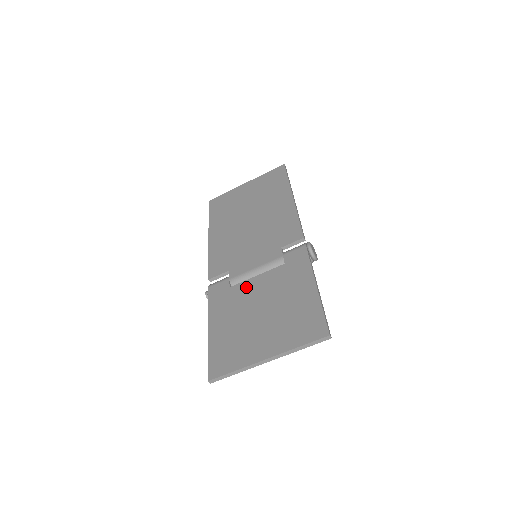
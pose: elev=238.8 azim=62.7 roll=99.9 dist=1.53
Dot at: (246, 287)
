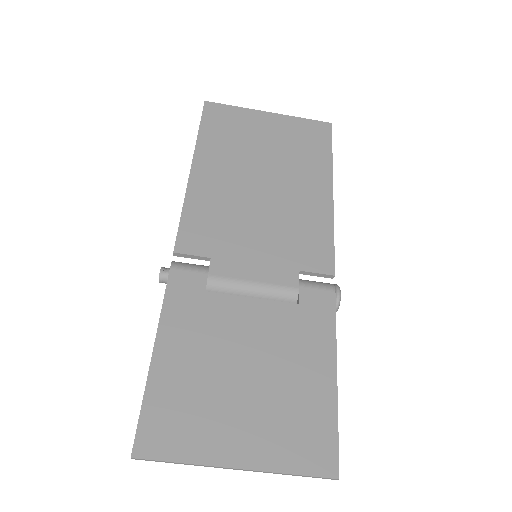
Dot at: (232, 309)
